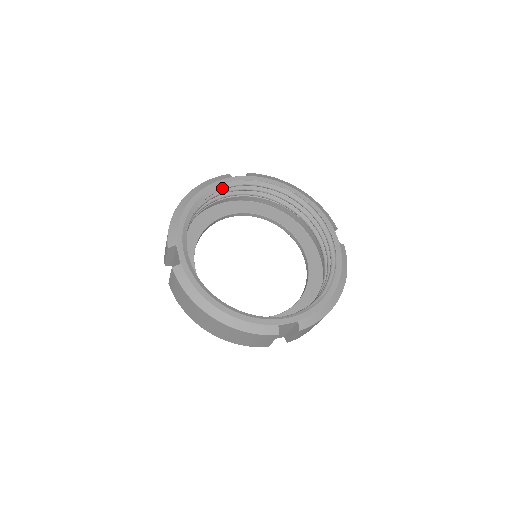
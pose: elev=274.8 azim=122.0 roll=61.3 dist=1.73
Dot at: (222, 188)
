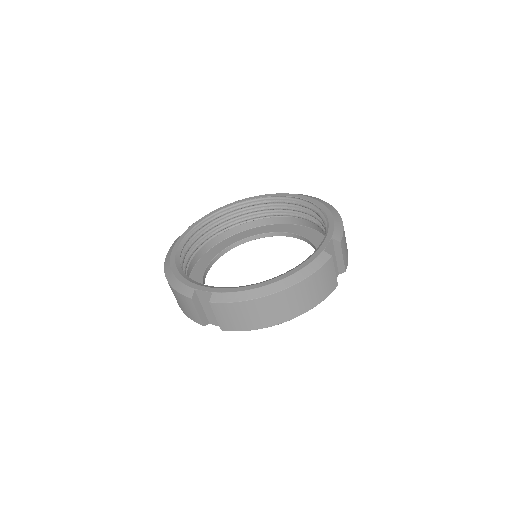
Dot at: (183, 245)
